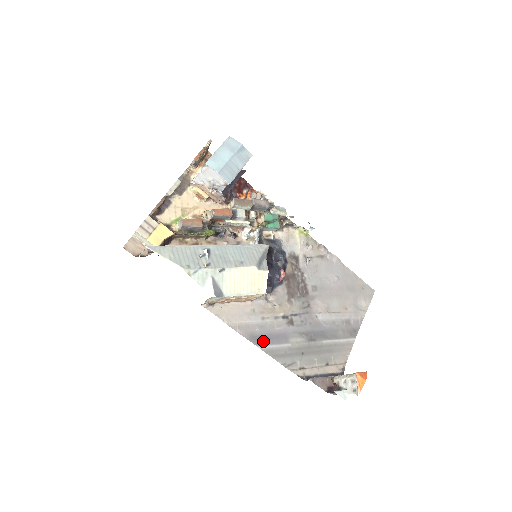
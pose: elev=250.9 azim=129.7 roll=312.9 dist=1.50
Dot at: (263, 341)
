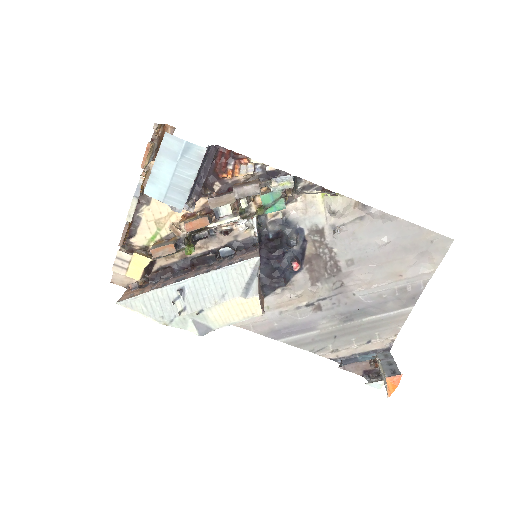
Dot at: (284, 334)
